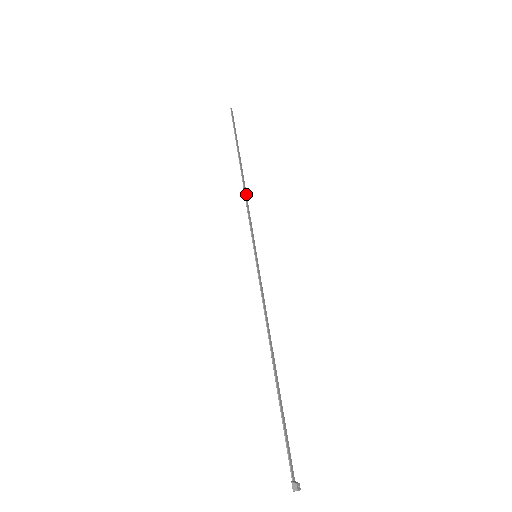
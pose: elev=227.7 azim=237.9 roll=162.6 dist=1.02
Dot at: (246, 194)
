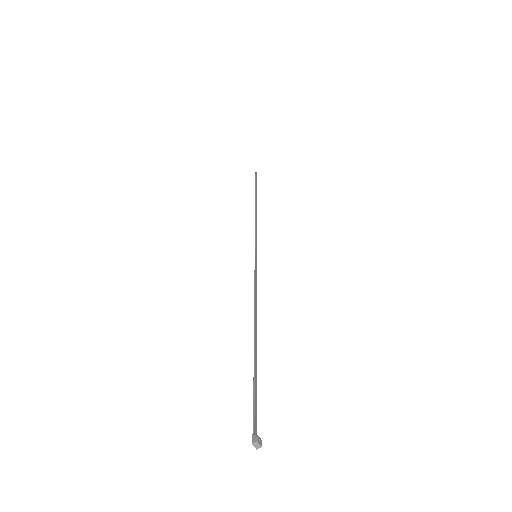
Dot at: occluded
